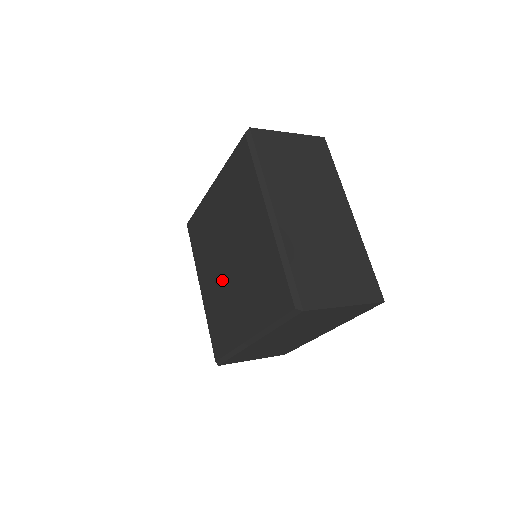
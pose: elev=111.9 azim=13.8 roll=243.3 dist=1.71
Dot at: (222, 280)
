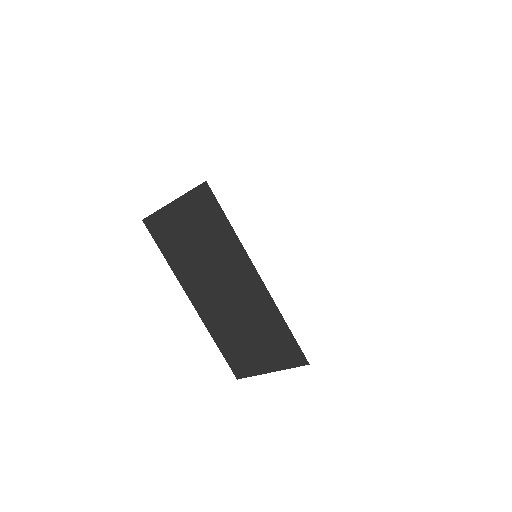
Dot at: occluded
